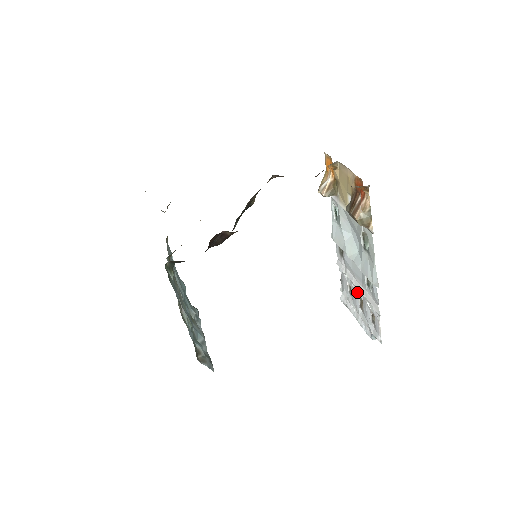
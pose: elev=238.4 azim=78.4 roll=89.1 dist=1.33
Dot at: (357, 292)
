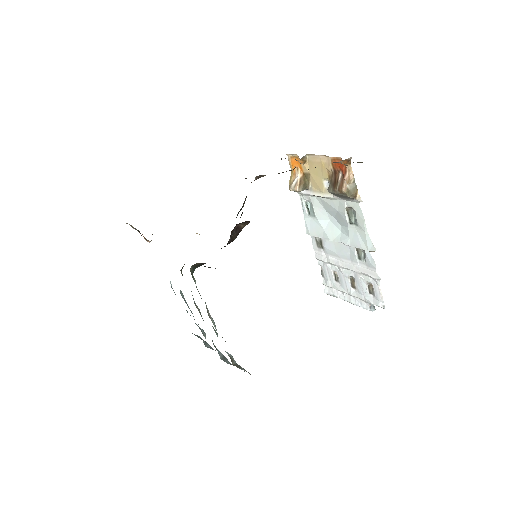
Dot at: (346, 273)
